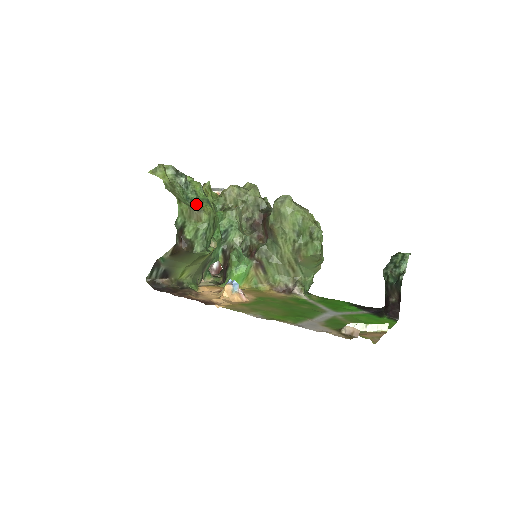
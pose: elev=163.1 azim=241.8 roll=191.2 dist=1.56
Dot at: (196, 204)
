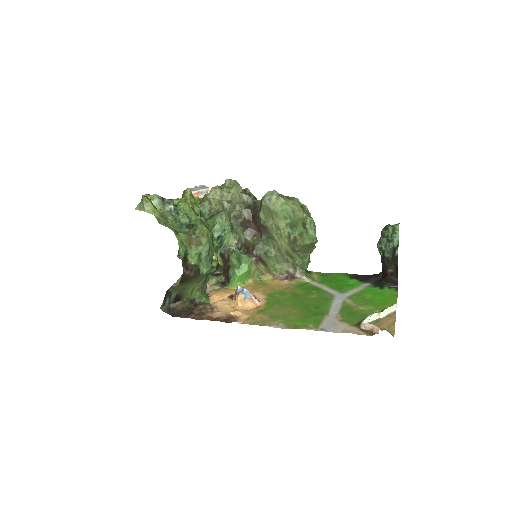
Dot at: (192, 229)
